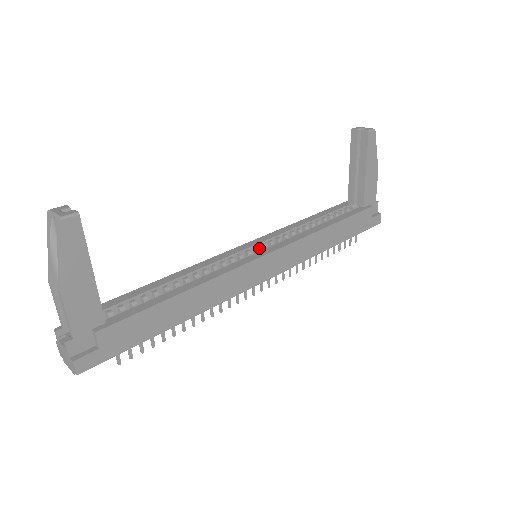
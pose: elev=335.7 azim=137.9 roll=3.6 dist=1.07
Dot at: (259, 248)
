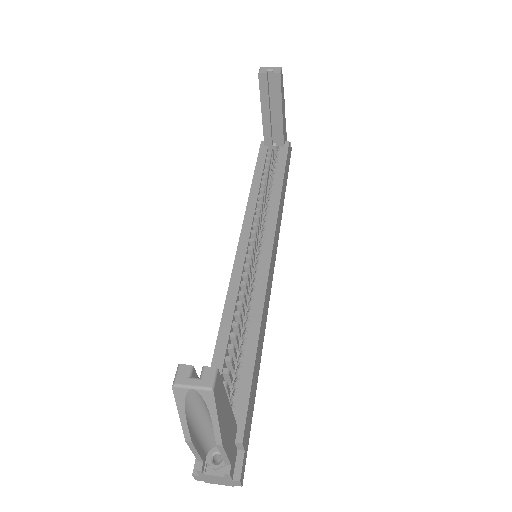
Dot at: (249, 245)
